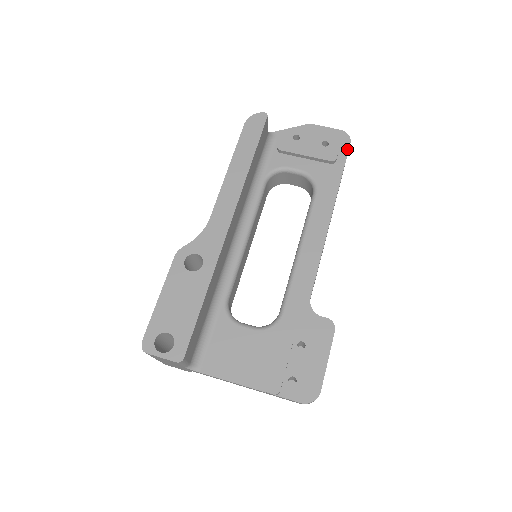
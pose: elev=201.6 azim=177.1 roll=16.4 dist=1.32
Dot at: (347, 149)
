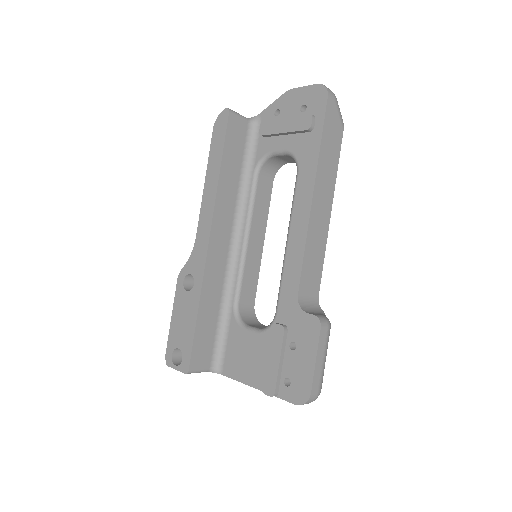
Dot at: (324, 106)
